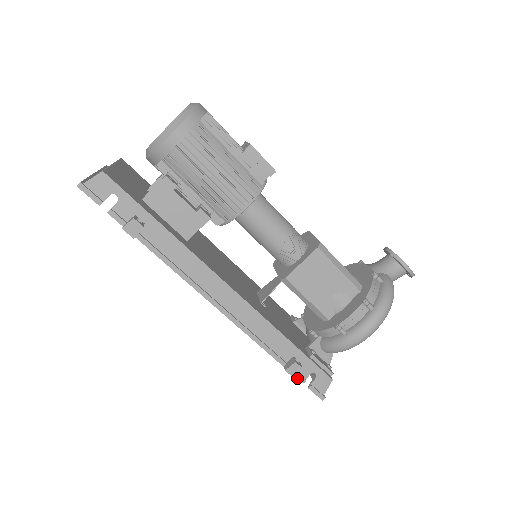
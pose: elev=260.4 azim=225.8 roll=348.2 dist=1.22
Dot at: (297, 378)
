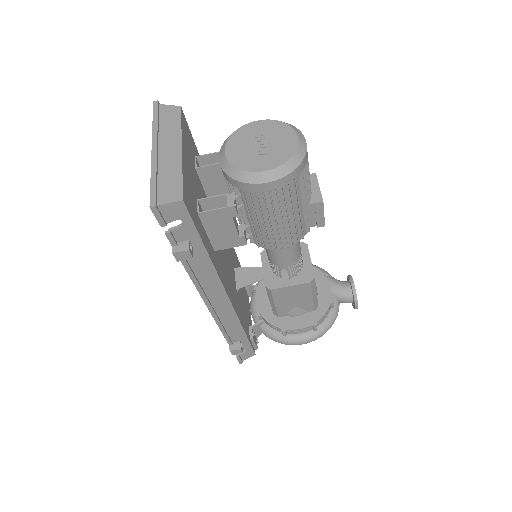
Dot at: occluded
